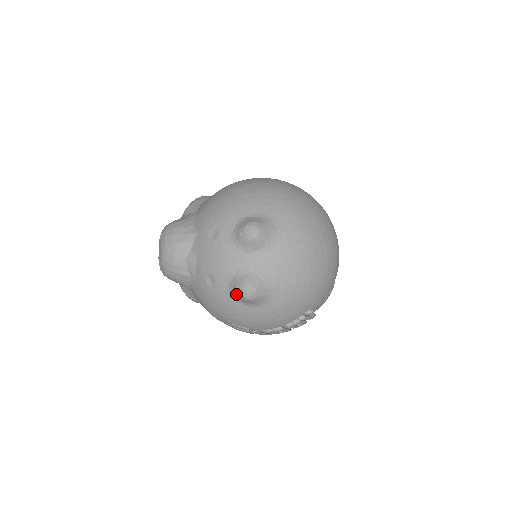
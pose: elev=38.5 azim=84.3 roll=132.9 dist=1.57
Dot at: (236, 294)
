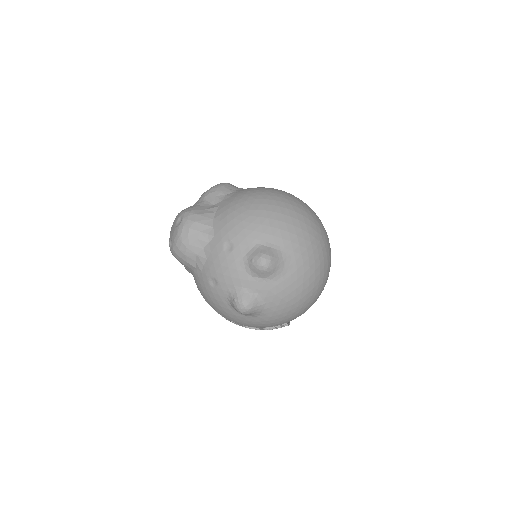
Dot at: (232, 304)
